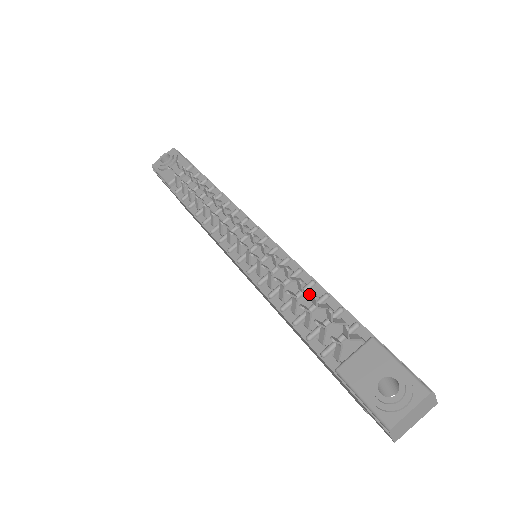
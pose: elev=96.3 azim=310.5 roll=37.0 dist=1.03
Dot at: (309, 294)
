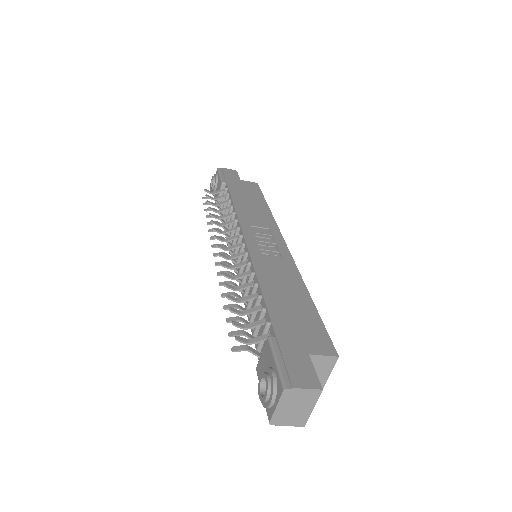
Dot at: (247, 300)
